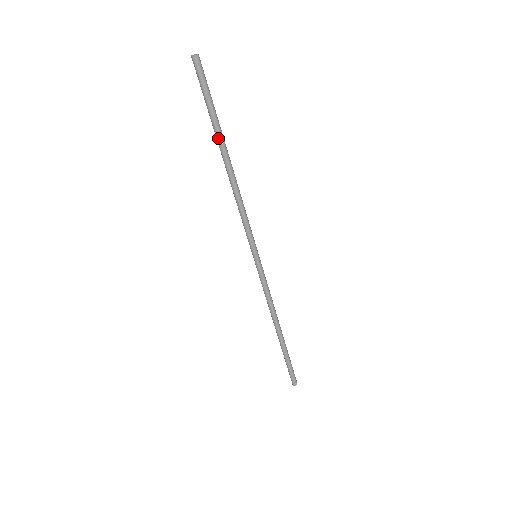
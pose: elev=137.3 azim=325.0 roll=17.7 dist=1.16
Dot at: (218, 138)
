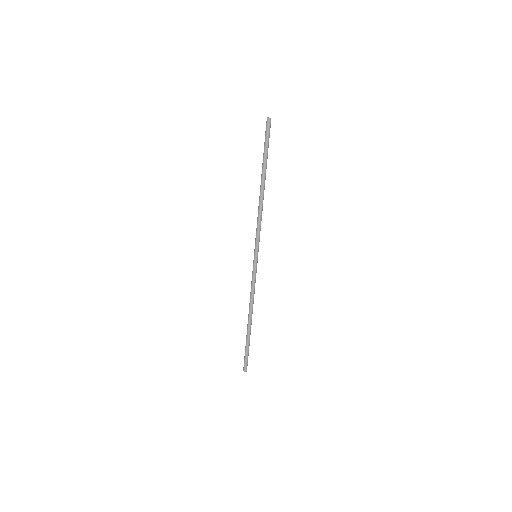
Dot at: (262, 169)
